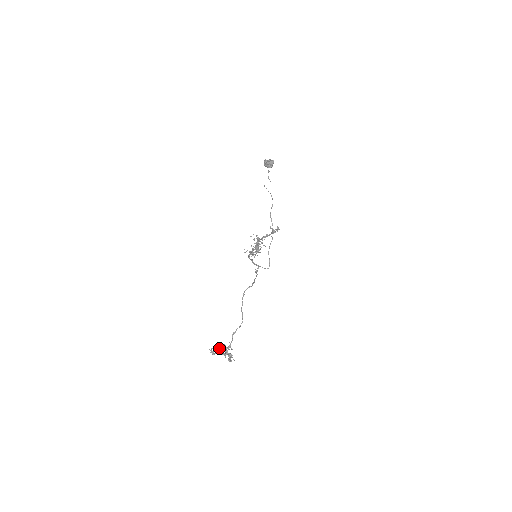
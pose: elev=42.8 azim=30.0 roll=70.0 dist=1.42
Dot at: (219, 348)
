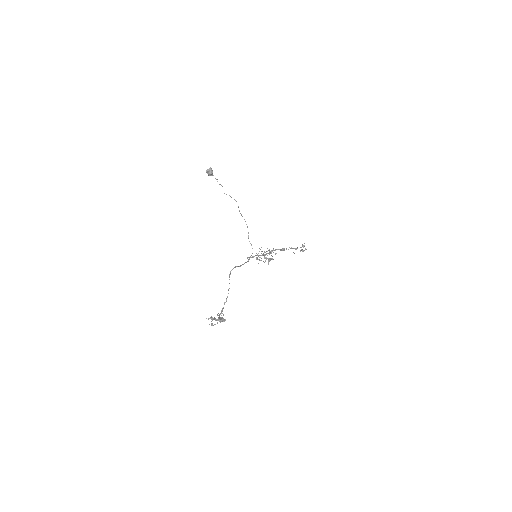
Dot at: (214, 318)
